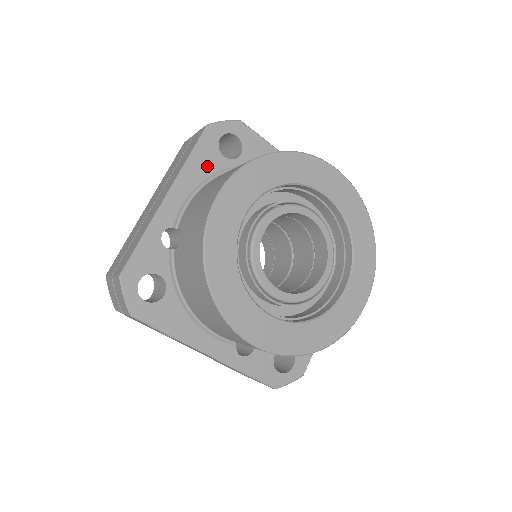
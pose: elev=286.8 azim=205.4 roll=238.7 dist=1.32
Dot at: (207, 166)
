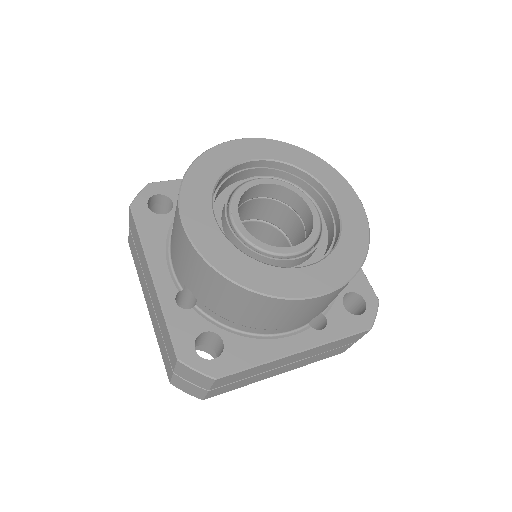
Dot at: occluded
